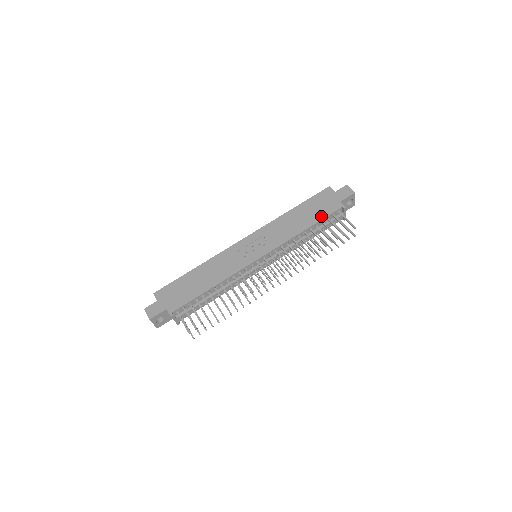
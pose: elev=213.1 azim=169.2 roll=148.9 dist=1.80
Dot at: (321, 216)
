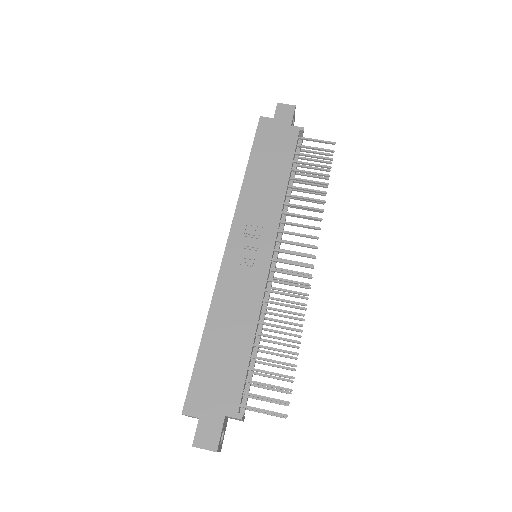
Dot at: (288, 155)
